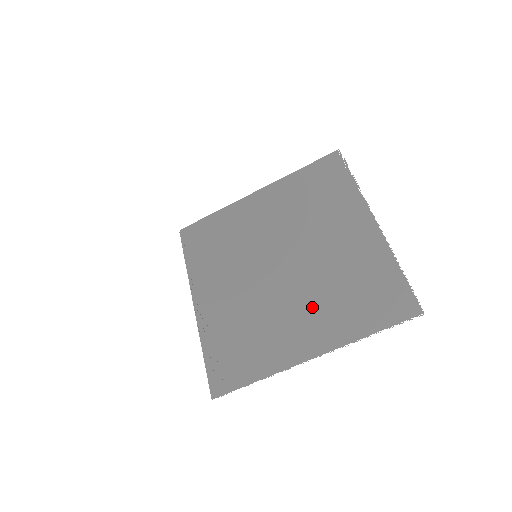
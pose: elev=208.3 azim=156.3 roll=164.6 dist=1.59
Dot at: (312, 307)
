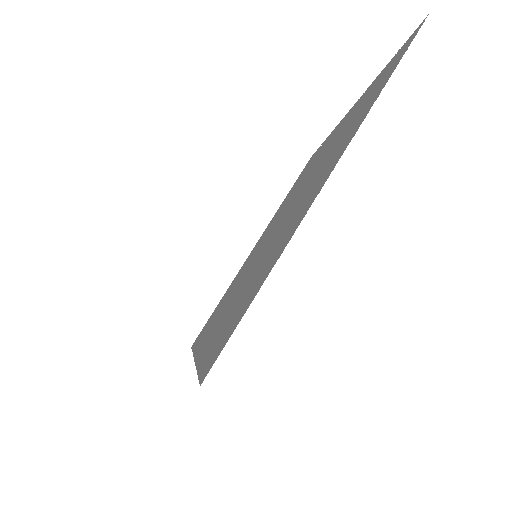
Dot at: (314, 182)
